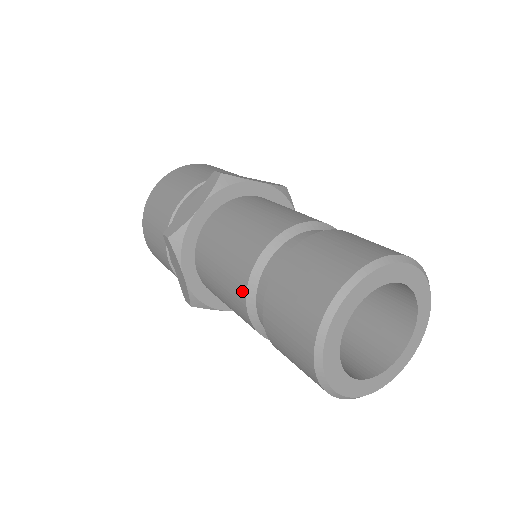
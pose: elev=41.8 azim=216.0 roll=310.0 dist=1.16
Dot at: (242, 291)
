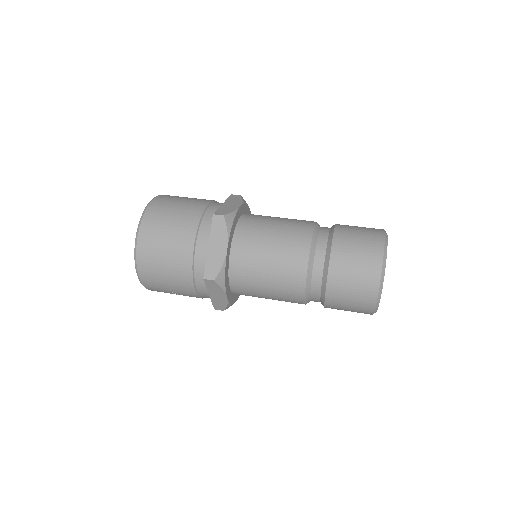
Dot at: (306, 245)
